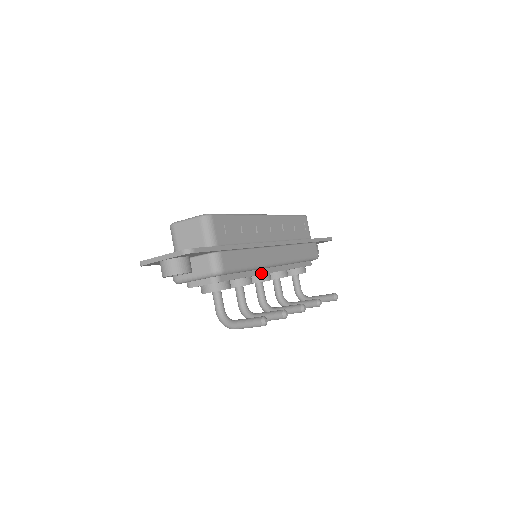
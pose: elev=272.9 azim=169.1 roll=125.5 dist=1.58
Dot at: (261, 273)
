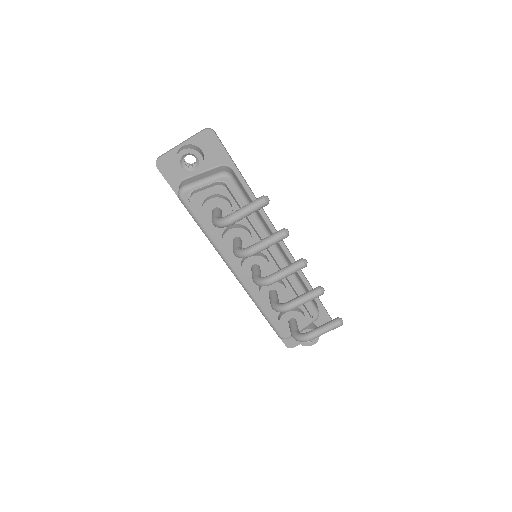
Dot at: occluded
